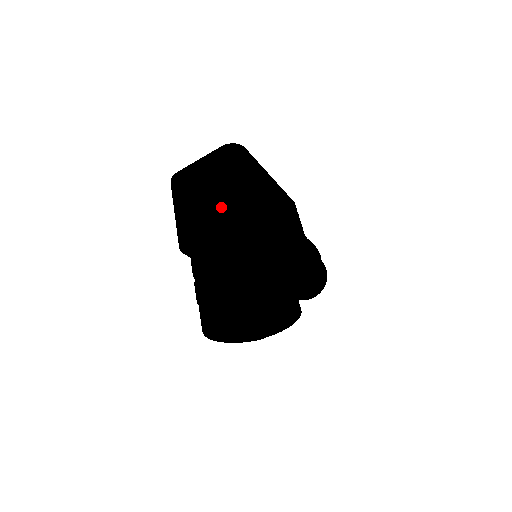
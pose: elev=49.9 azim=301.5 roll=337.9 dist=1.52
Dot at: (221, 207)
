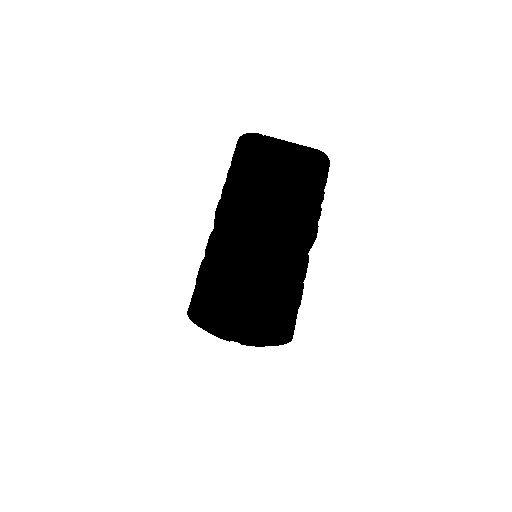
Dot at: (289, 207)
